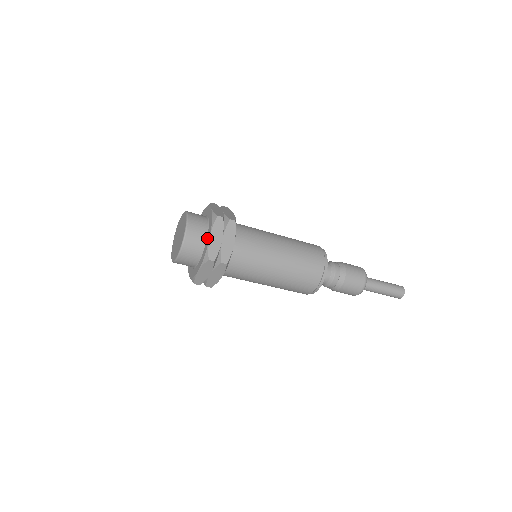
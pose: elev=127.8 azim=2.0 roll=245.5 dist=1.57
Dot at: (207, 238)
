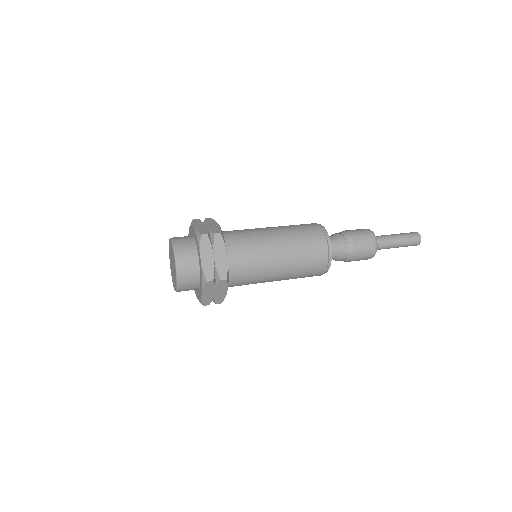
Dot at: (199, 260)
